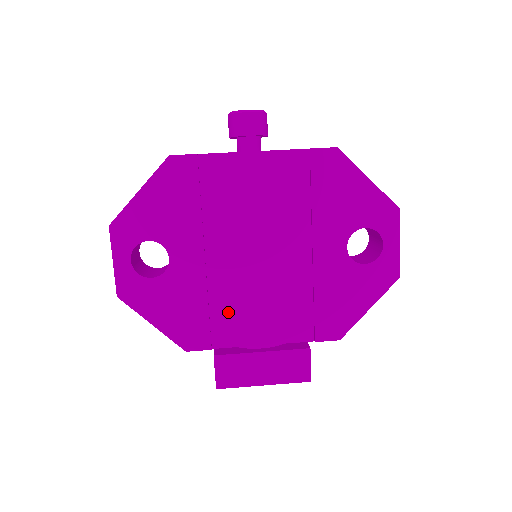
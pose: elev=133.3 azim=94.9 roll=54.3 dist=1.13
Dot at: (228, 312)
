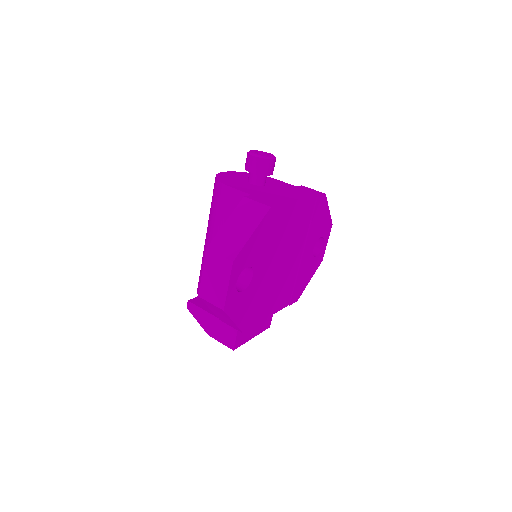
Dot at: (265, 301)
